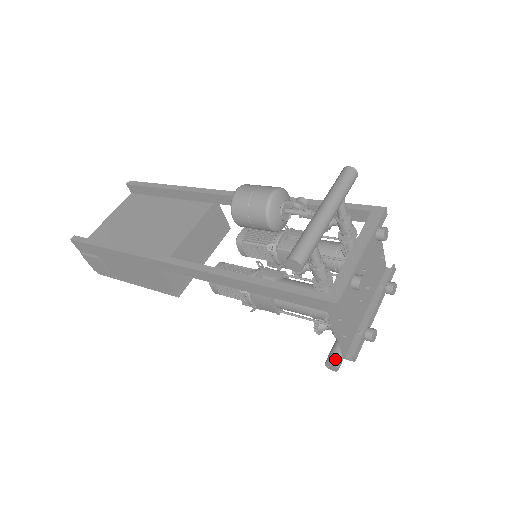
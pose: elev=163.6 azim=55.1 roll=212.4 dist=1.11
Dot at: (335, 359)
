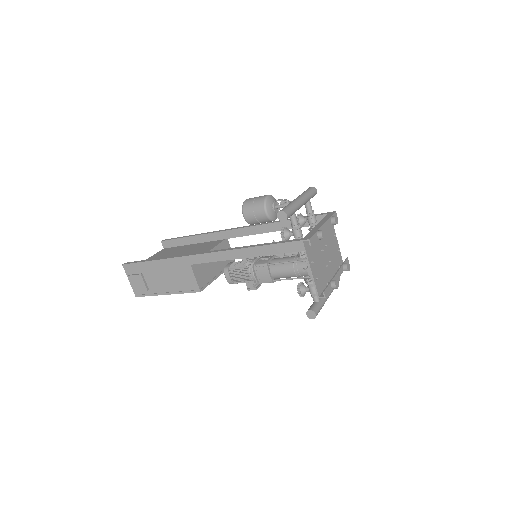
Dot at: (313, 308)
